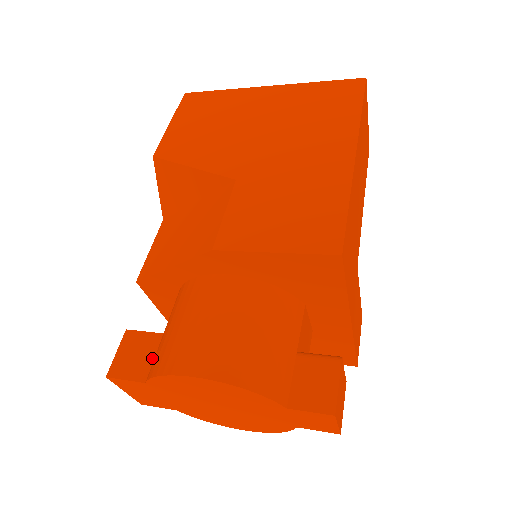
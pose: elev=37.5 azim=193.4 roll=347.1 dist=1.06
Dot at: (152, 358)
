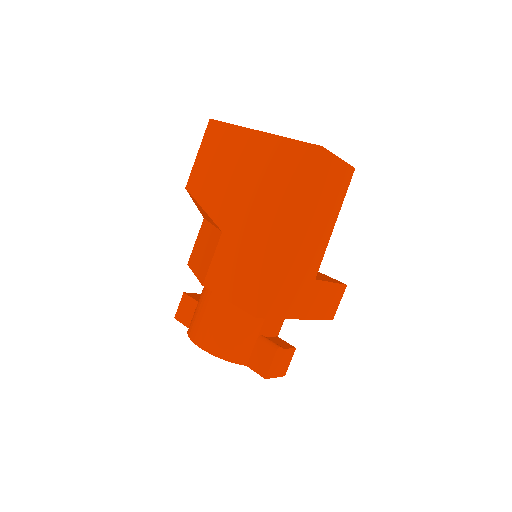
Dot at: occluded
